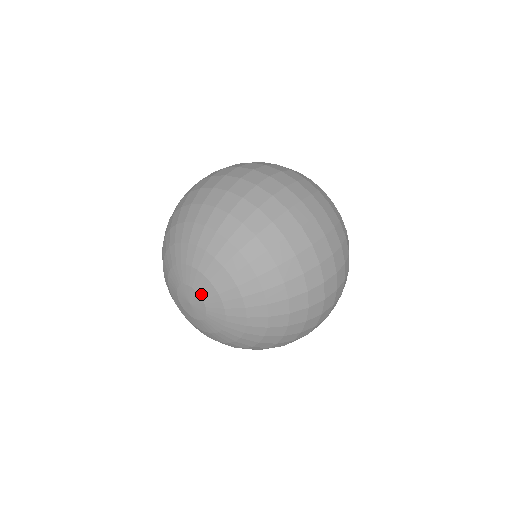
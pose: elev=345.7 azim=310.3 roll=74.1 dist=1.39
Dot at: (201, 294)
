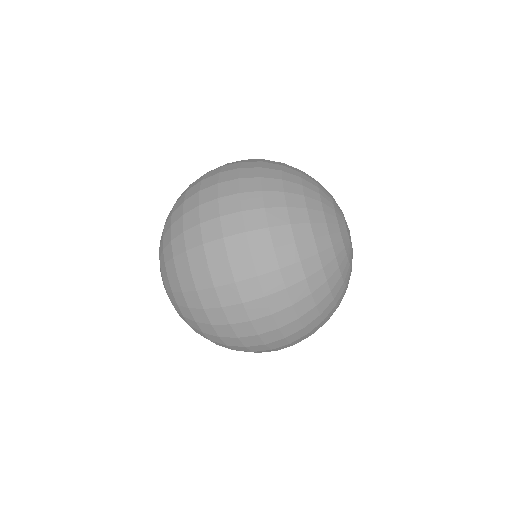
Dot at: occluded
